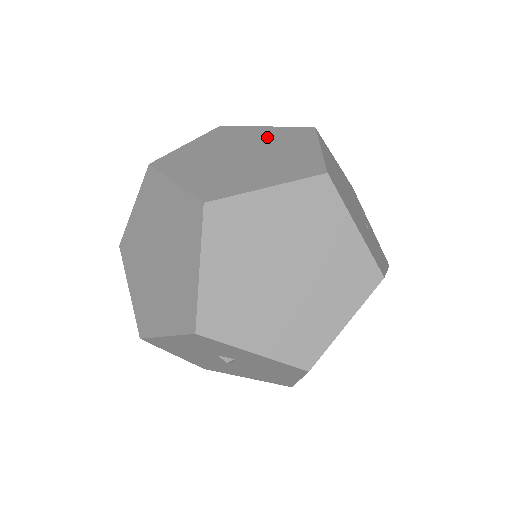
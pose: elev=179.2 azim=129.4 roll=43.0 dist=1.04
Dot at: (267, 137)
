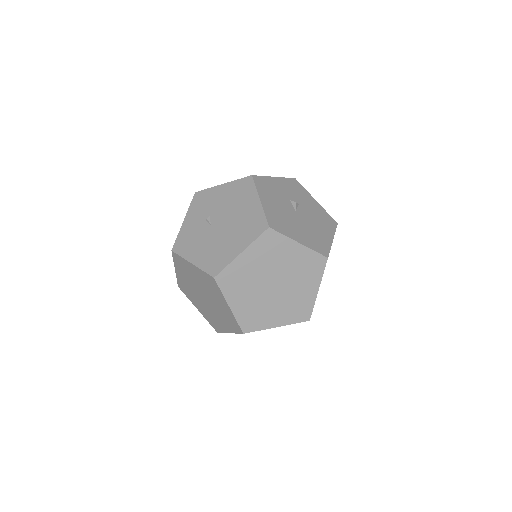
Dot at: (295, 263)
